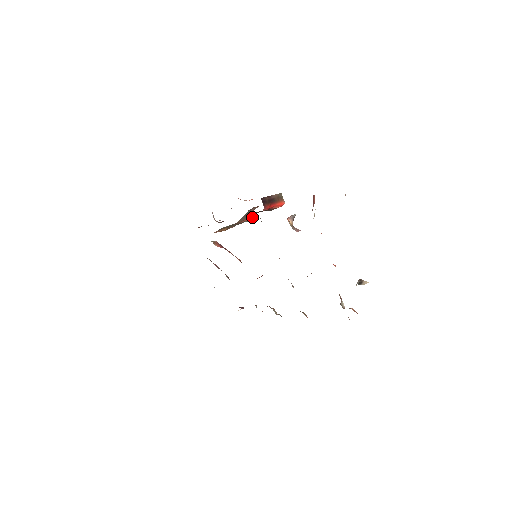
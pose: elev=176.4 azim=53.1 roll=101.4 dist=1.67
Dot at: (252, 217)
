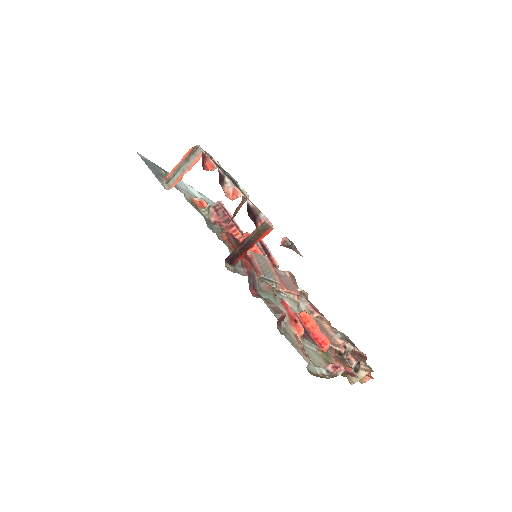
Dot at: (244, 202)
